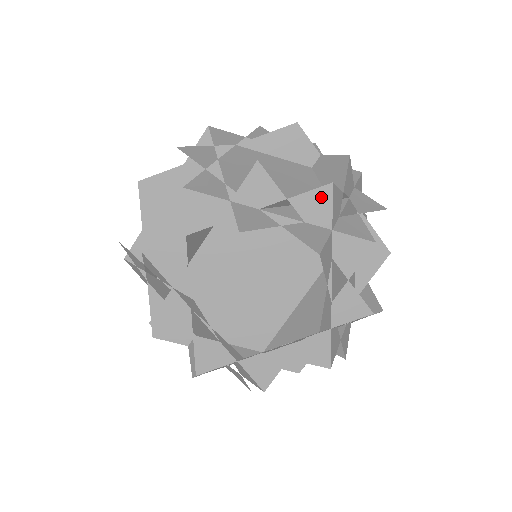
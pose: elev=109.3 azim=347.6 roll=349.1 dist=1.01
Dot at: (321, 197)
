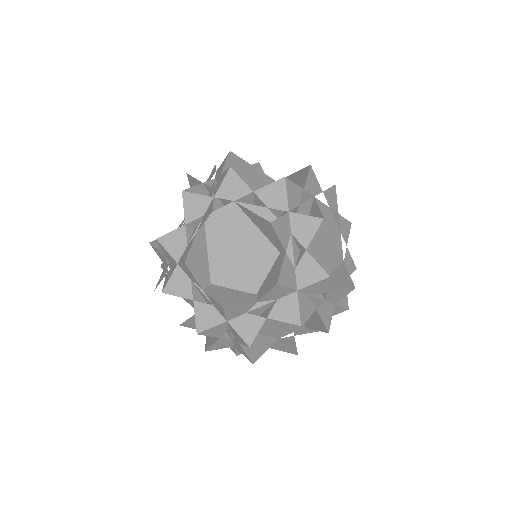
Dot at: (347, 226)
